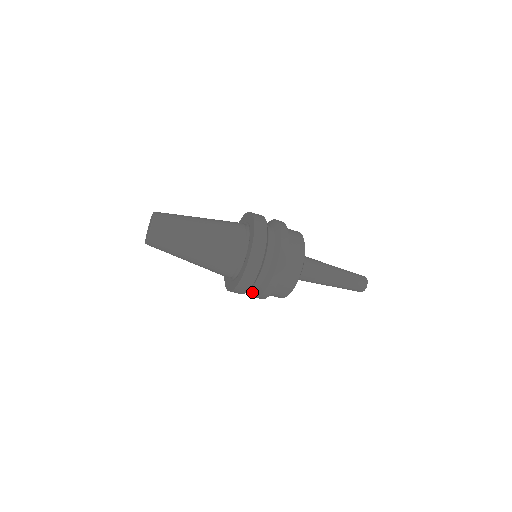
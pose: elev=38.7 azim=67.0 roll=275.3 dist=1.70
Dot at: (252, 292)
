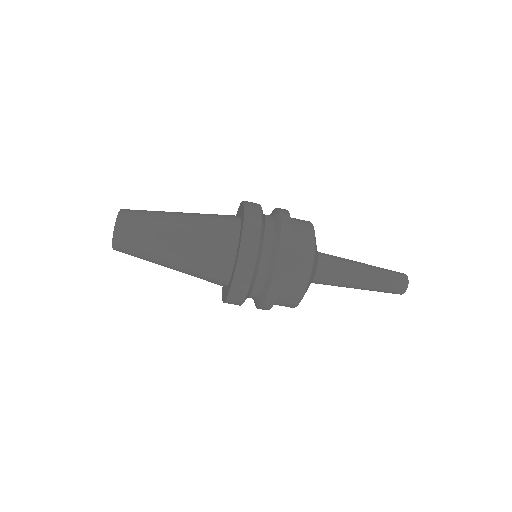
Dot at: (254, 302)
